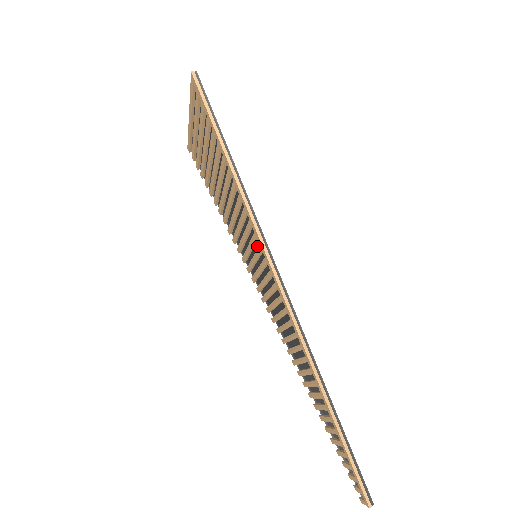
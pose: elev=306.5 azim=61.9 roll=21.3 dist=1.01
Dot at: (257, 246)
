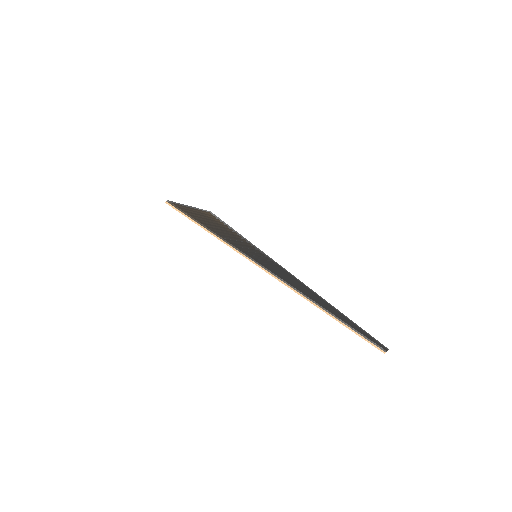
Dot at: occluded
